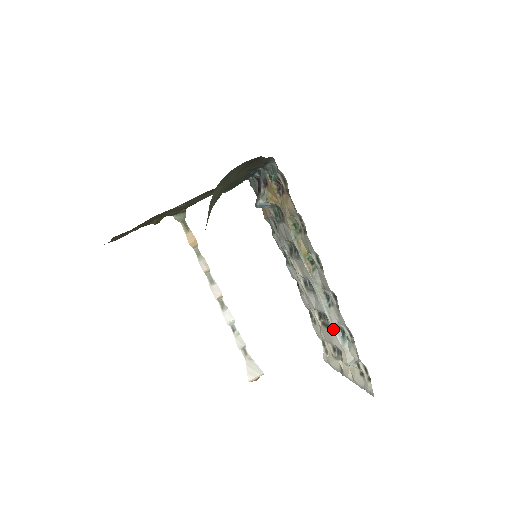
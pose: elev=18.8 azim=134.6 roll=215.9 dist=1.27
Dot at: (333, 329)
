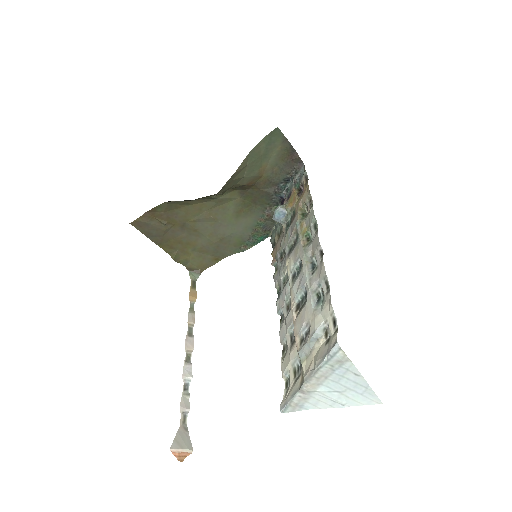
Dot at: (309, 296)
